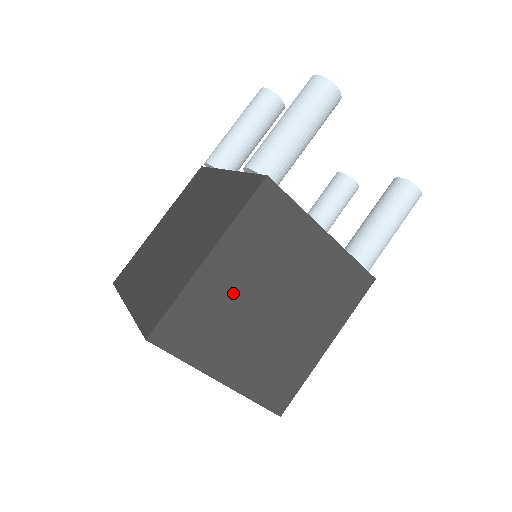
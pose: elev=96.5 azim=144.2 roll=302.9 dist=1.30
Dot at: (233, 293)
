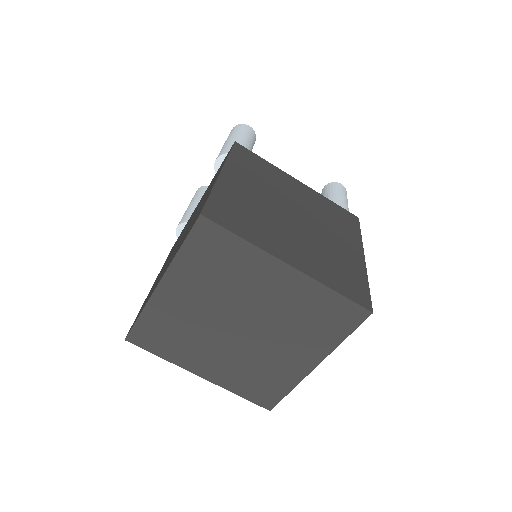
Dot at: (256, 200)
